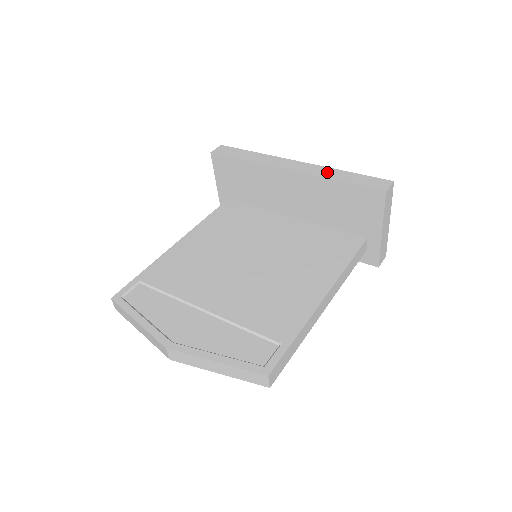
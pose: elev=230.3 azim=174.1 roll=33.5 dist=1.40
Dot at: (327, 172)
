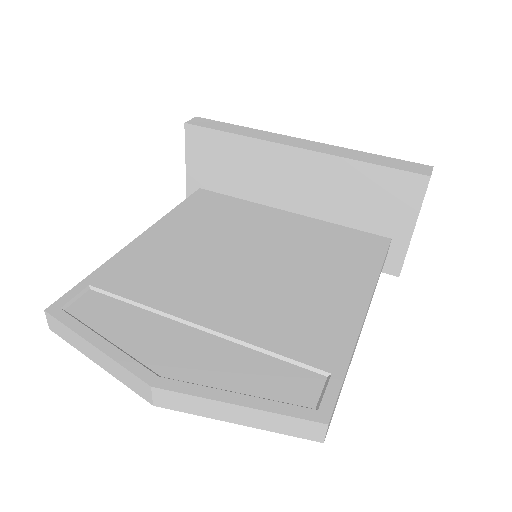
Dot at: (347, 152)
